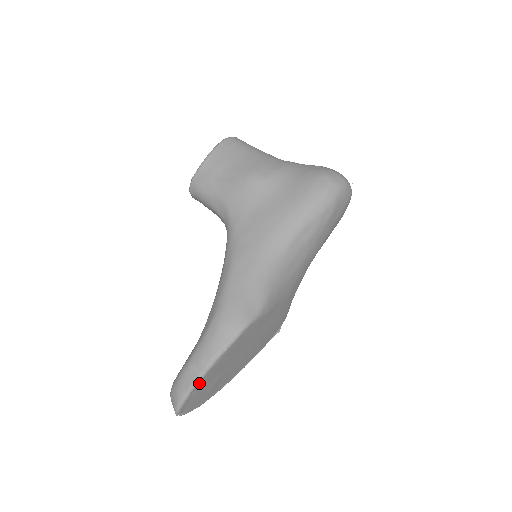
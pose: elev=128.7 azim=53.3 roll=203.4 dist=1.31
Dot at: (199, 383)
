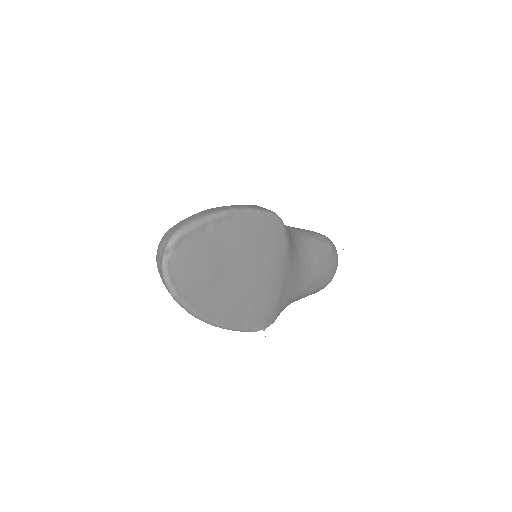
Dot at: (220, 219)
